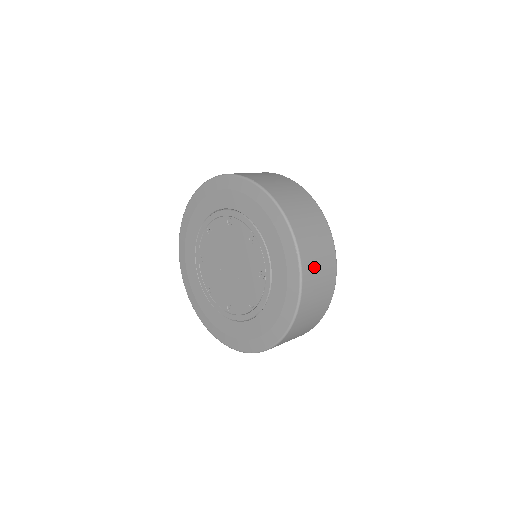
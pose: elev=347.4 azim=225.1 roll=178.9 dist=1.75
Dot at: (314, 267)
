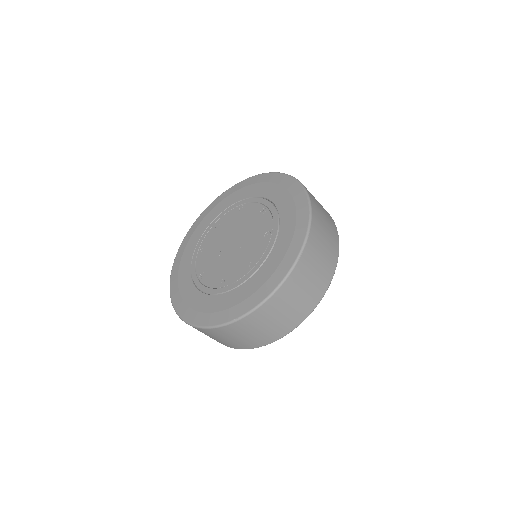
Dot at: (321, 225)
